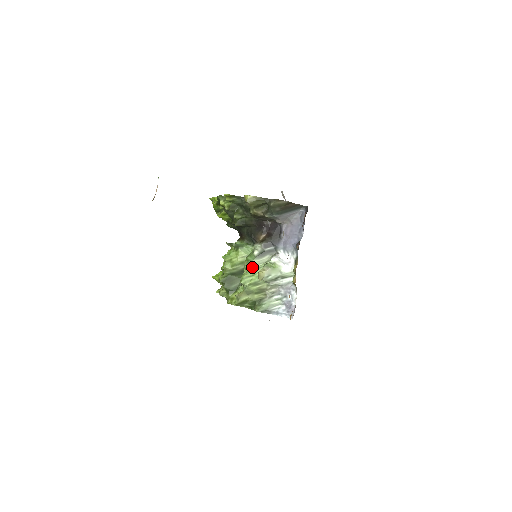
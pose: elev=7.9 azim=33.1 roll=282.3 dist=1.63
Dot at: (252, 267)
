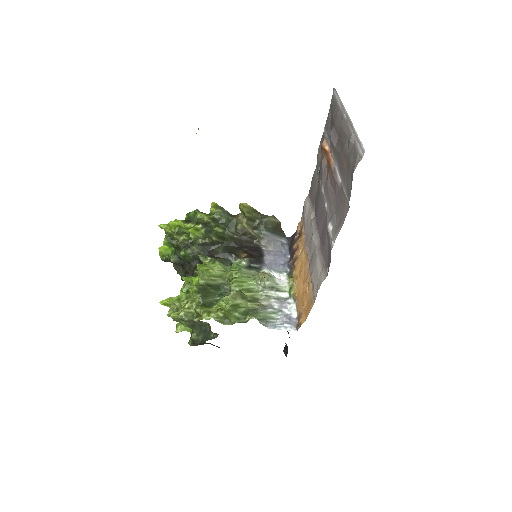
Dot at: (243, 274)
